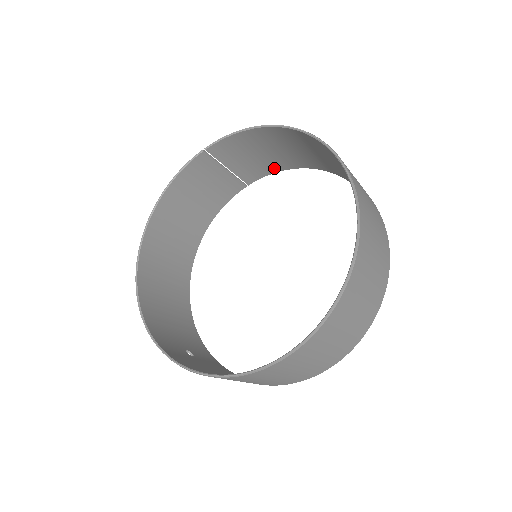
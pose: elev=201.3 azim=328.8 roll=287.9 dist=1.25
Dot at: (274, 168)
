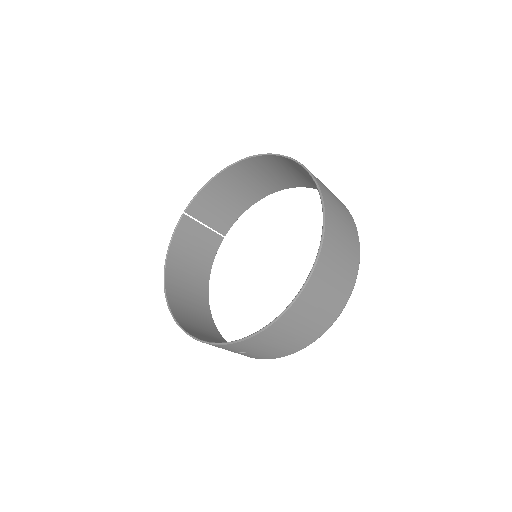
Dot at: (237, 212)
